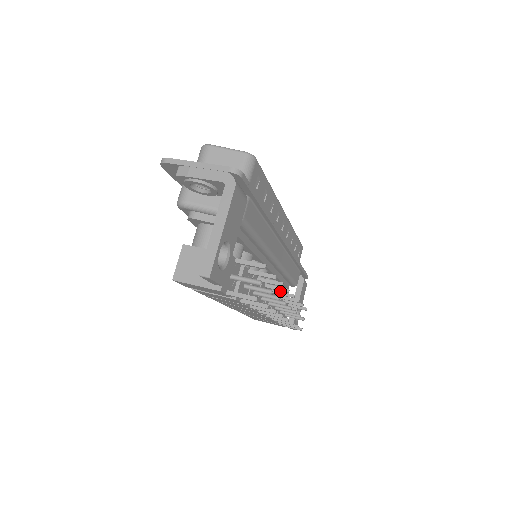
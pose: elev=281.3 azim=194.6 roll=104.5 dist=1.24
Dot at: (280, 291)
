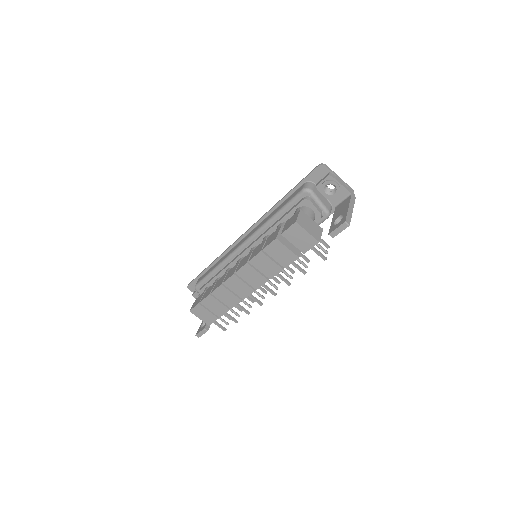
Dot at: occluded
